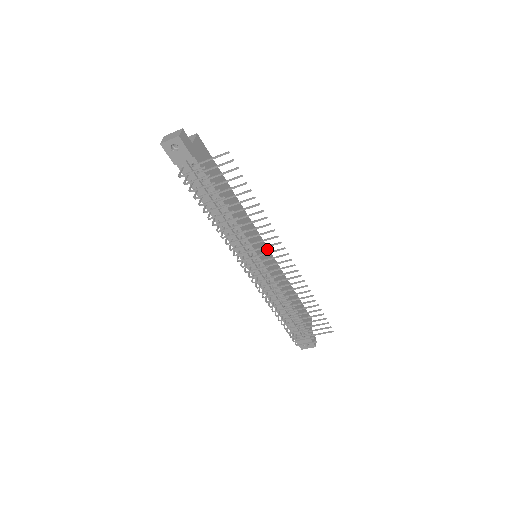
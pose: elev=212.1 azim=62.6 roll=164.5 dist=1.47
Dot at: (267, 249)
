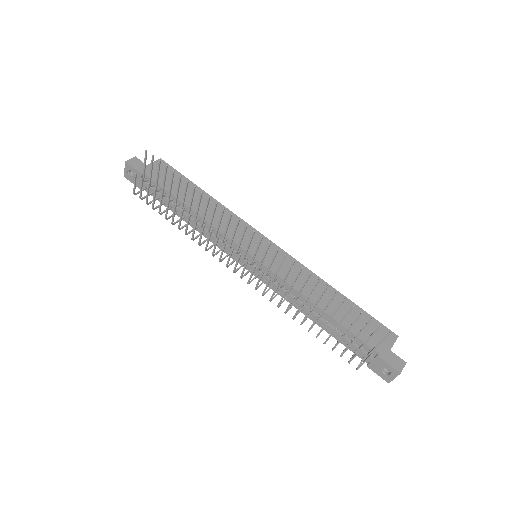
Dot at: (275, 247)
